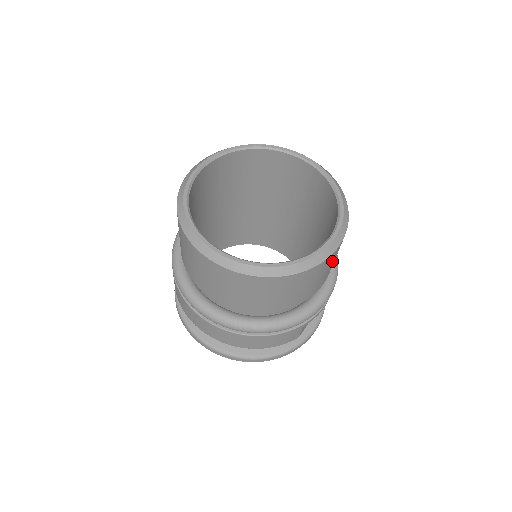
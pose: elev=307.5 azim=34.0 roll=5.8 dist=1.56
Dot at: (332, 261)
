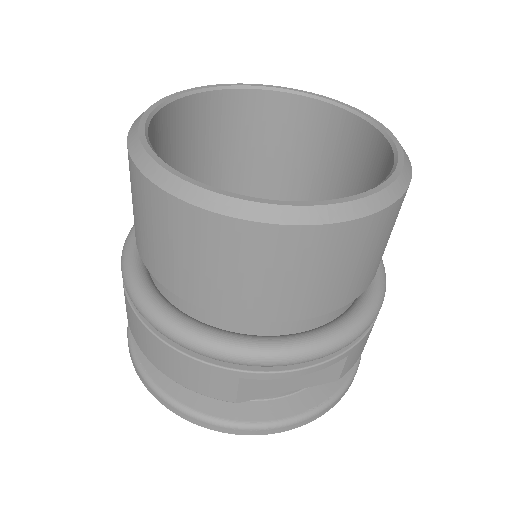
Dot at: (317, 262)
